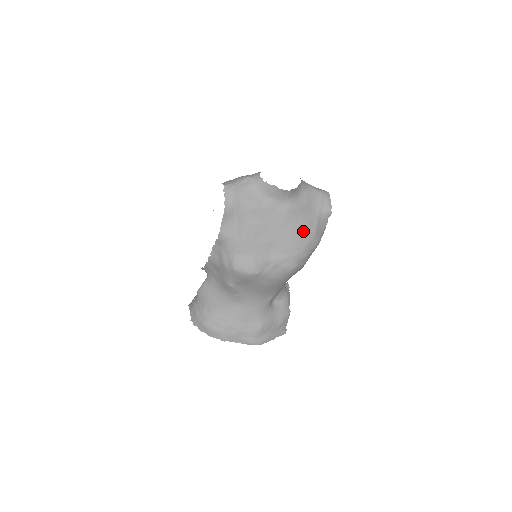
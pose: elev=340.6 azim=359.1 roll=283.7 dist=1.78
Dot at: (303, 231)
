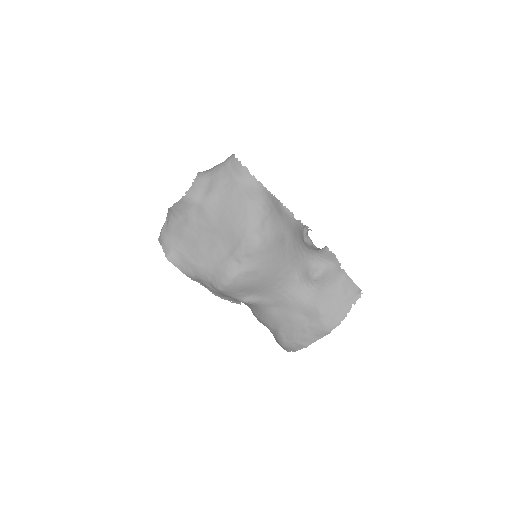
Dot at: (233, 209)
